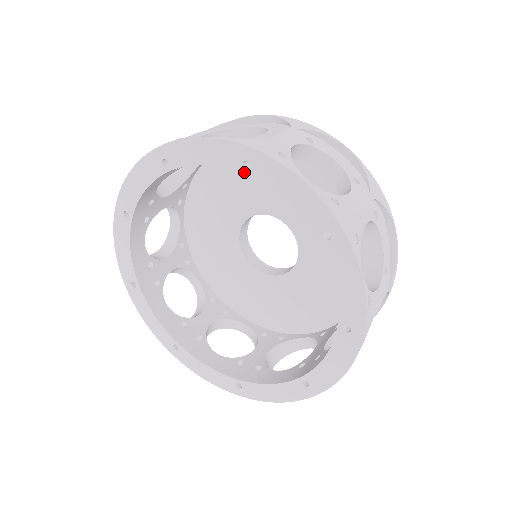
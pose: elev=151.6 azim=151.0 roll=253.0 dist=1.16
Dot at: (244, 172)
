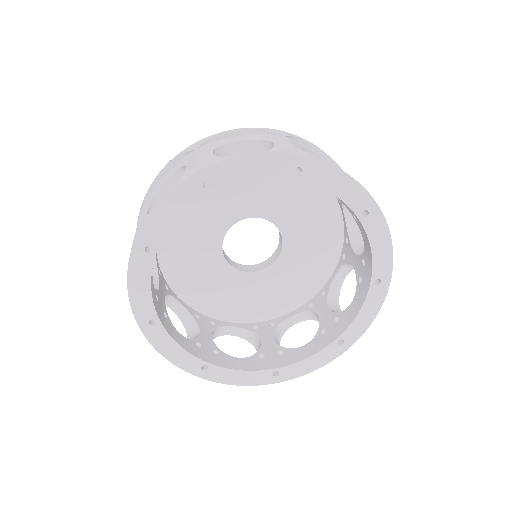
Dot at: (295, 177)
